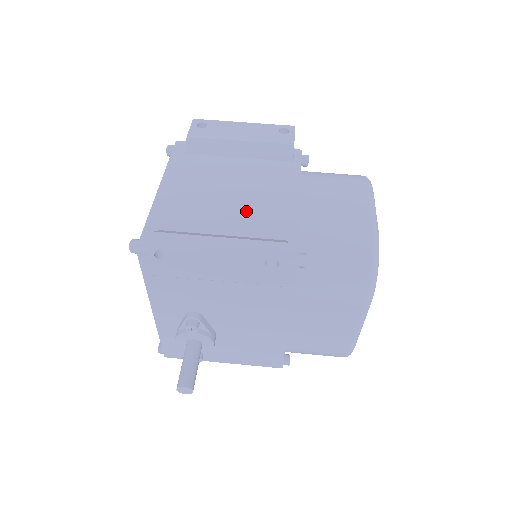
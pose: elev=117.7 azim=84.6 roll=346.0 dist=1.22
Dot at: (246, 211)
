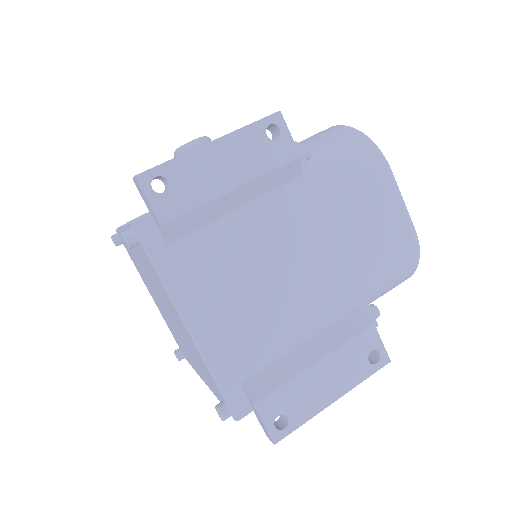
Dot at: (302, 295)
